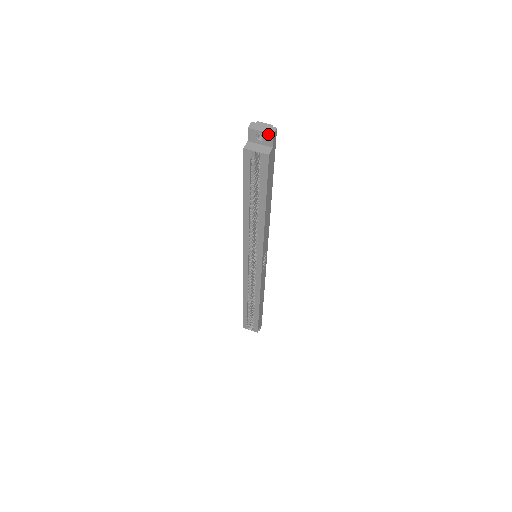
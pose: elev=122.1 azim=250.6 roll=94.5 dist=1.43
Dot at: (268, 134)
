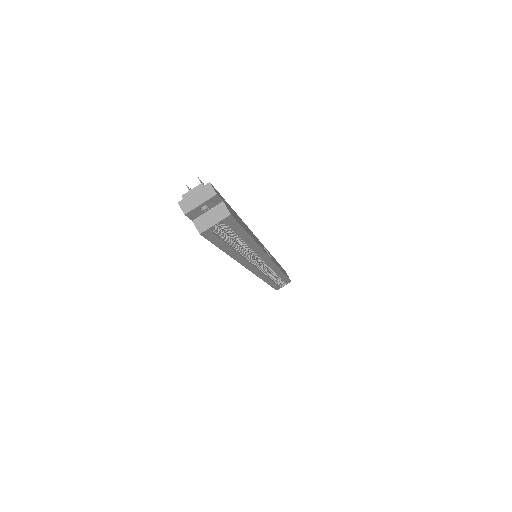
Dot at: (210, 199)
